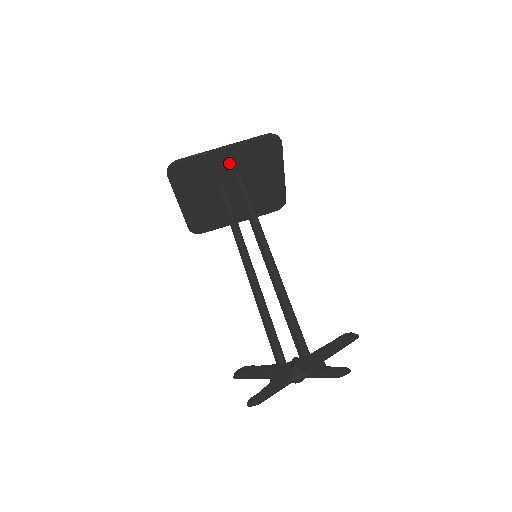
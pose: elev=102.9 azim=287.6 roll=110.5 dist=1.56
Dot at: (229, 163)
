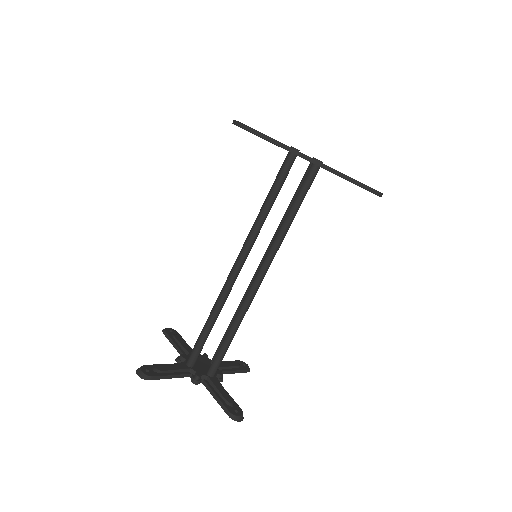
Dot at: occluded
